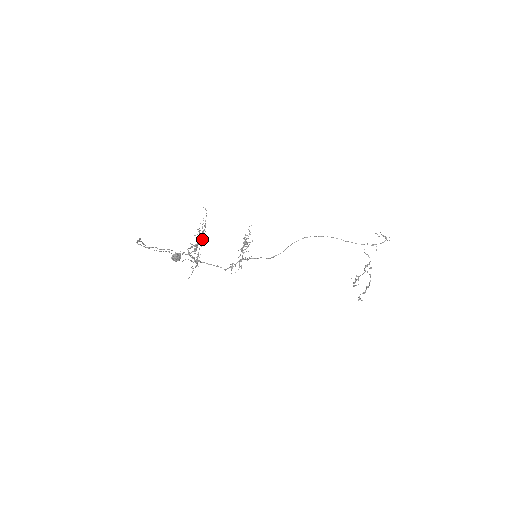
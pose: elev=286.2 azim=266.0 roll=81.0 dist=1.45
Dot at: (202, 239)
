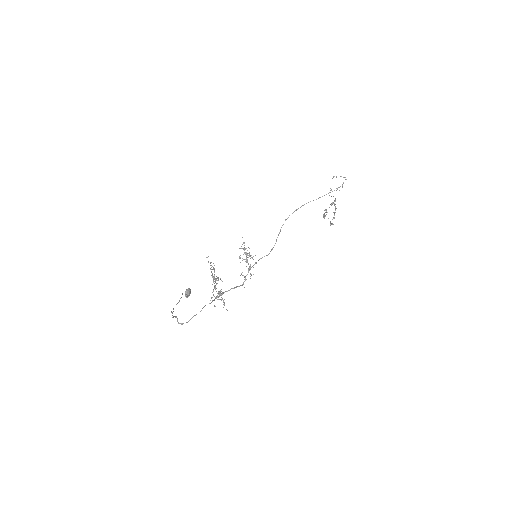
Dot at: occluded
